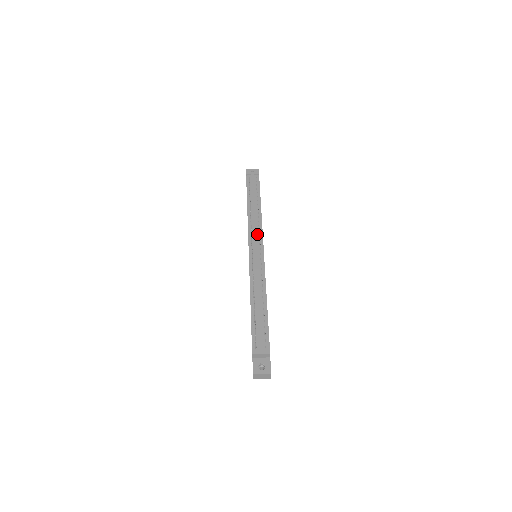
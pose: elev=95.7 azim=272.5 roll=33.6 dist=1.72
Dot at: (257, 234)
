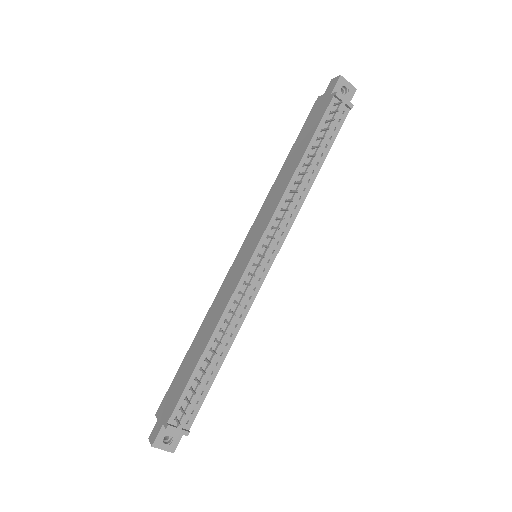
Dot at: (280, 230)
